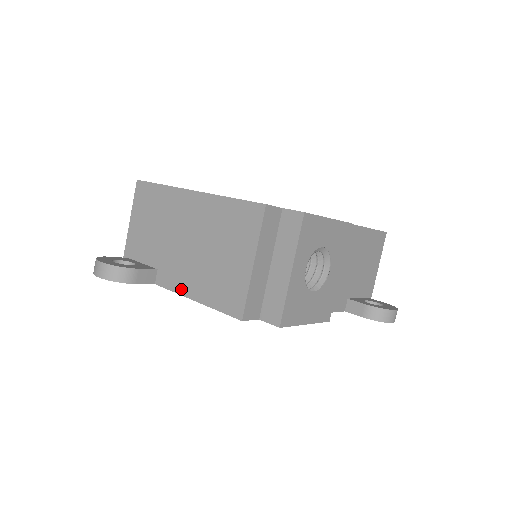
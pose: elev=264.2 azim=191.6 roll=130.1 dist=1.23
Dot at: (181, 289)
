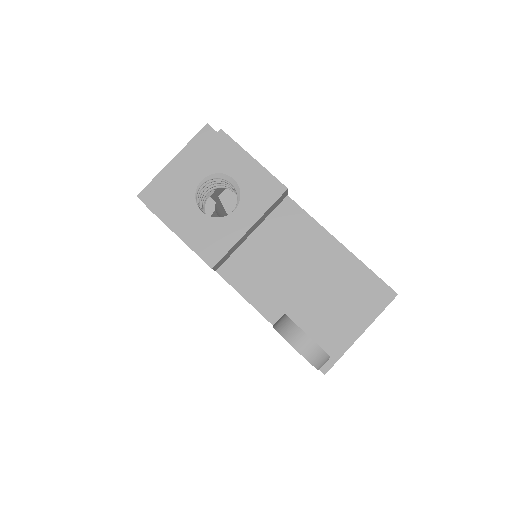
Dot at: occluded
